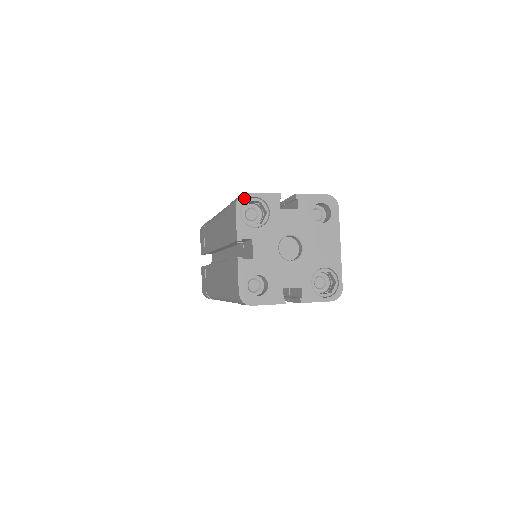
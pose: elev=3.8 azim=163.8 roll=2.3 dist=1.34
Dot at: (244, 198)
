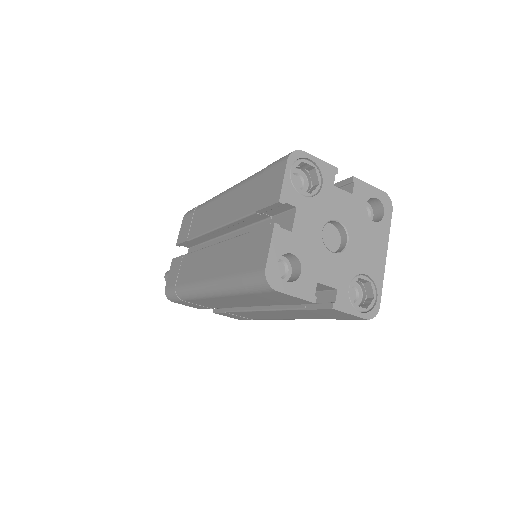
Dot at: (299, 155)
